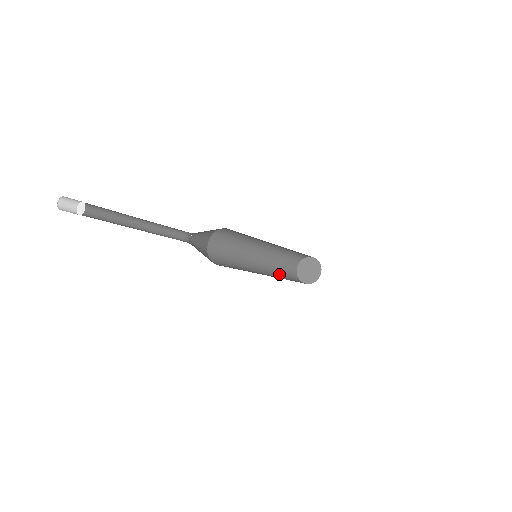
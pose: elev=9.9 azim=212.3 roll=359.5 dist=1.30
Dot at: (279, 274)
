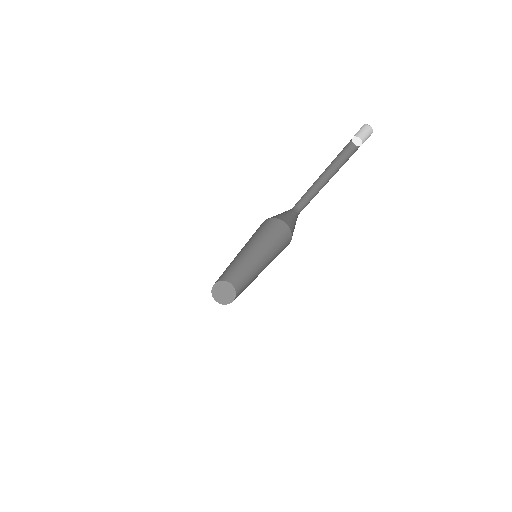
Dot at: occluded
